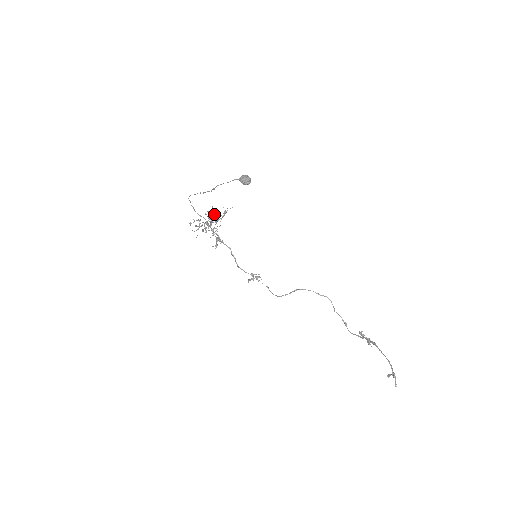
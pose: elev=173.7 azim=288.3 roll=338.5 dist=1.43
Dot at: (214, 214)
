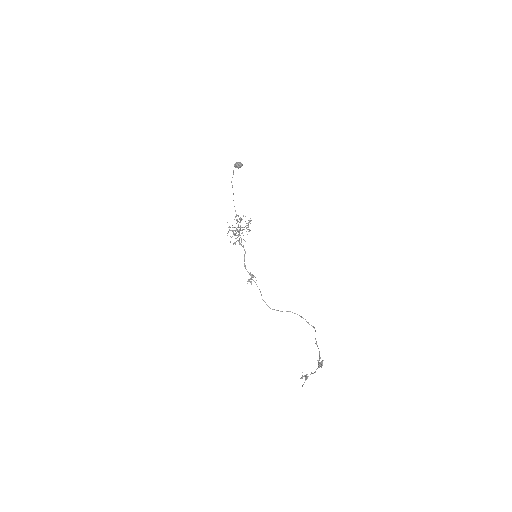
Dot at: (240, 218)
